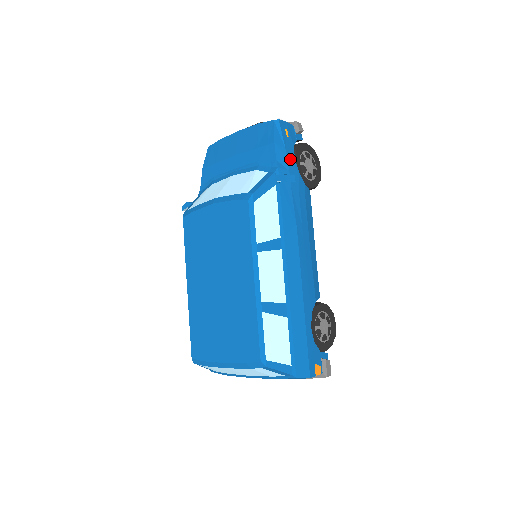
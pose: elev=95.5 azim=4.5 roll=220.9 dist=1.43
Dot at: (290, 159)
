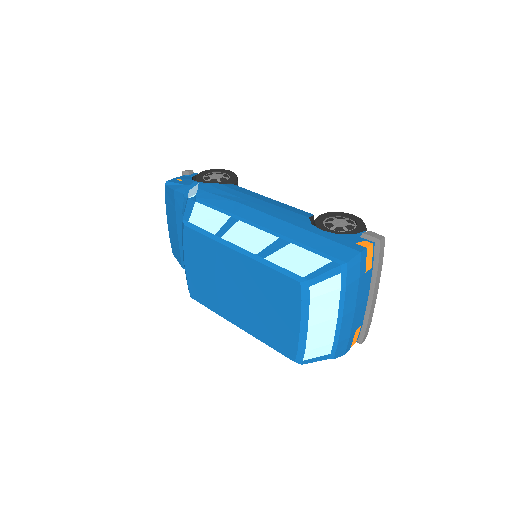
Dot at: occluded
